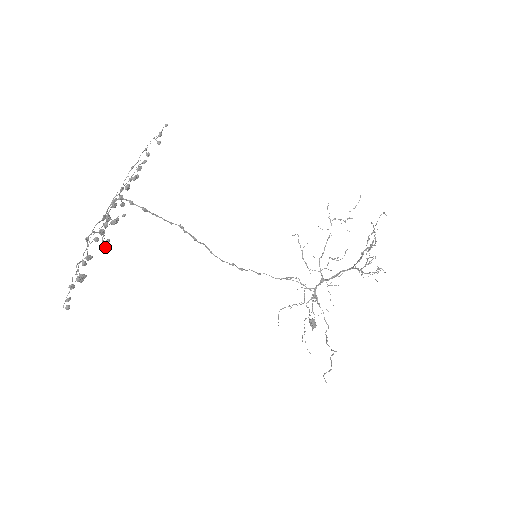
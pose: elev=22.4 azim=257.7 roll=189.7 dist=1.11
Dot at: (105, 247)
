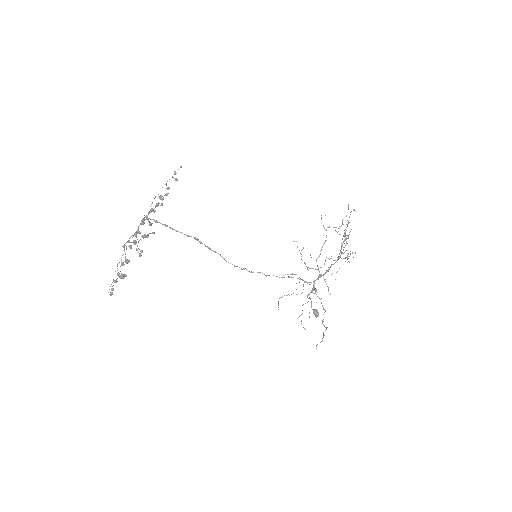
Dot at: (139, 255)
